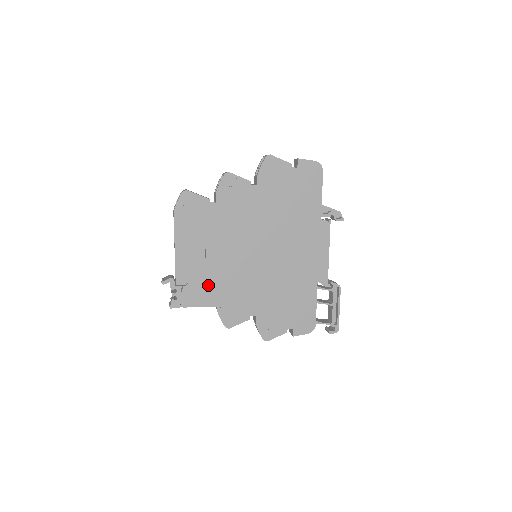
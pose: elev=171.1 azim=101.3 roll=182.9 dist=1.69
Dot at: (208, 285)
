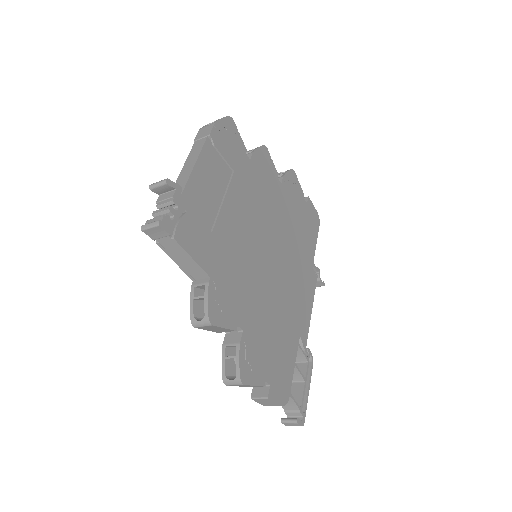
Dot at: (213, 238)
